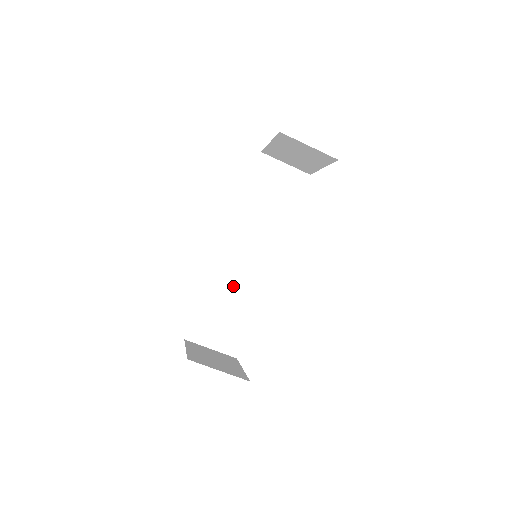
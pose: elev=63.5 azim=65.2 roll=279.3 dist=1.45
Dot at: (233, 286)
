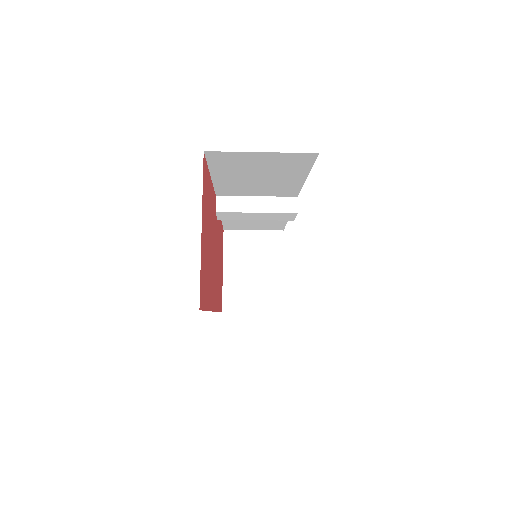
Dot at: occluded
